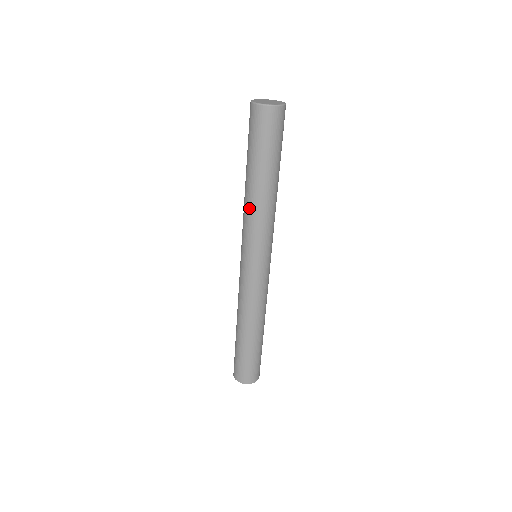
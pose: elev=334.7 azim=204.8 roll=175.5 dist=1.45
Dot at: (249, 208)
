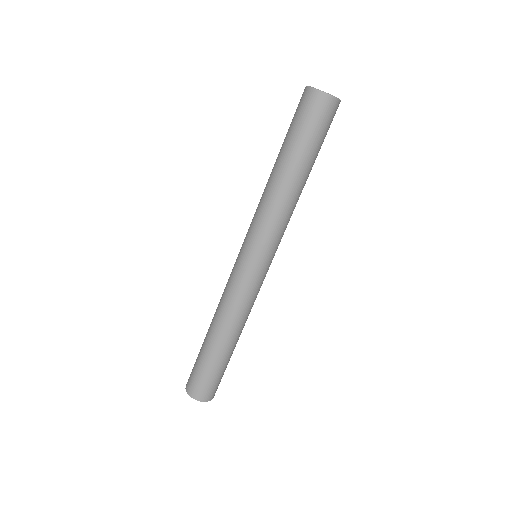
Dot at: (284, 205)
